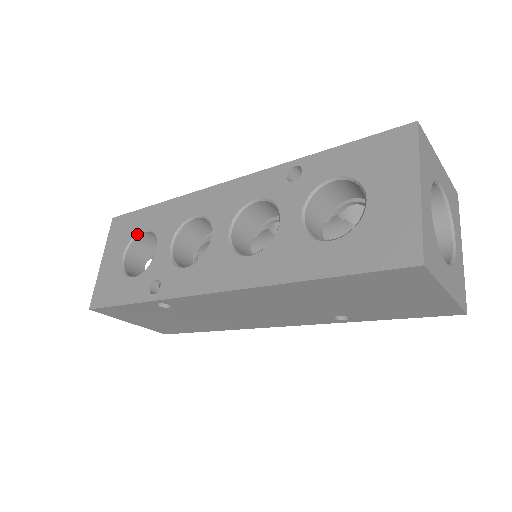
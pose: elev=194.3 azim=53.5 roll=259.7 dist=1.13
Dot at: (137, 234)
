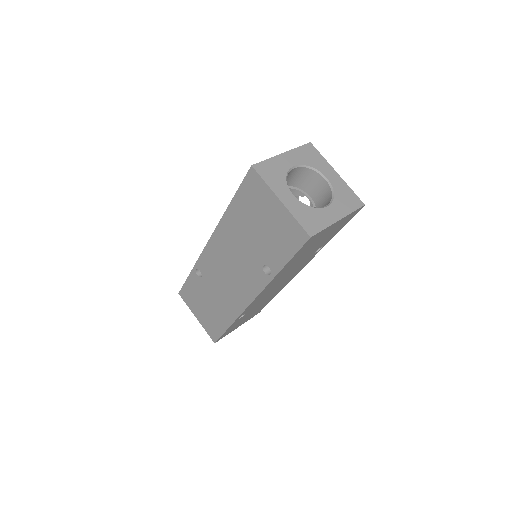
Dot at: occluded
